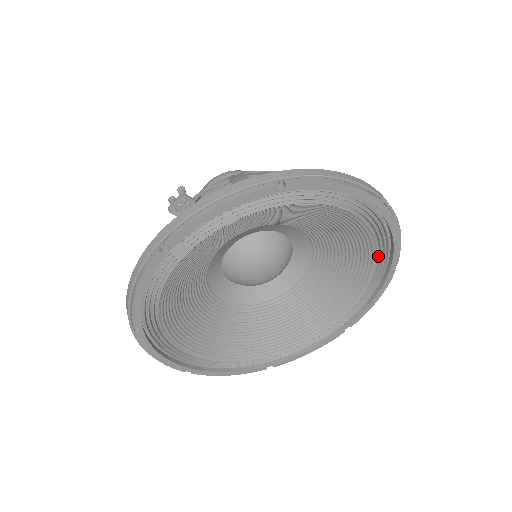
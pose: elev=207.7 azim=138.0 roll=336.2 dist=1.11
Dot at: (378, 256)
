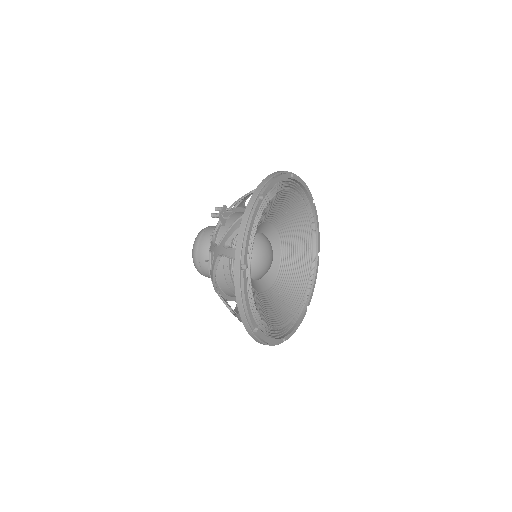
Dot at: (312, 245)
